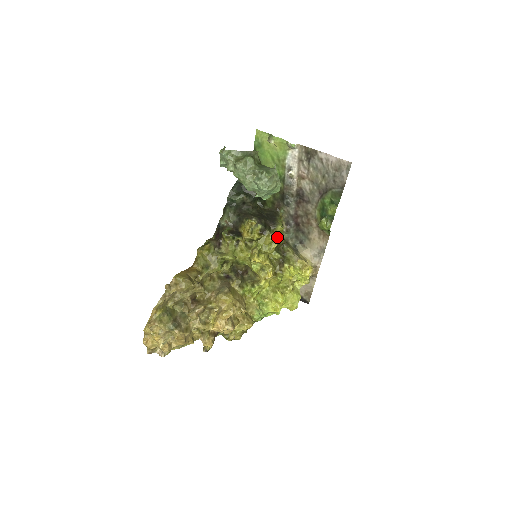
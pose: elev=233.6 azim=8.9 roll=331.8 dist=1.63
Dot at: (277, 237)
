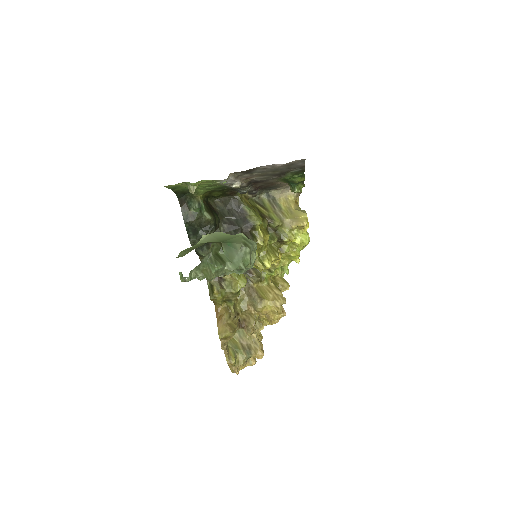
Dot at: (263, 234)
